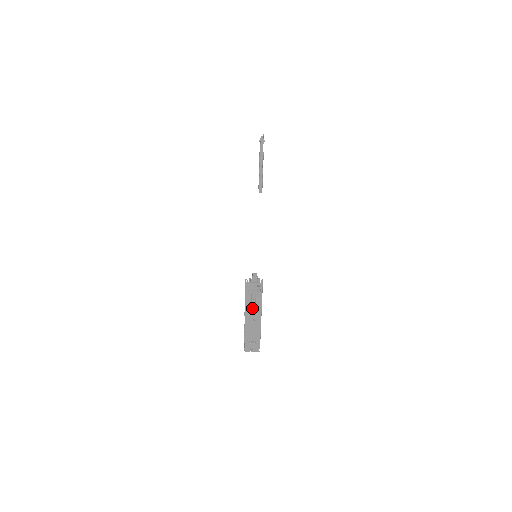
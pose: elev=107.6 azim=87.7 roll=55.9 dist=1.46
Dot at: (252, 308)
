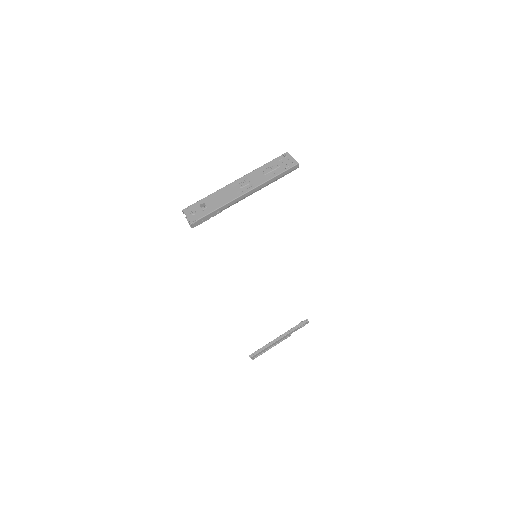
Dot at: (257, 176)
